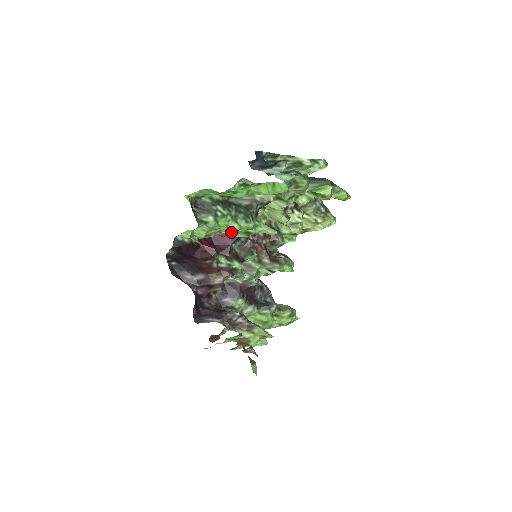
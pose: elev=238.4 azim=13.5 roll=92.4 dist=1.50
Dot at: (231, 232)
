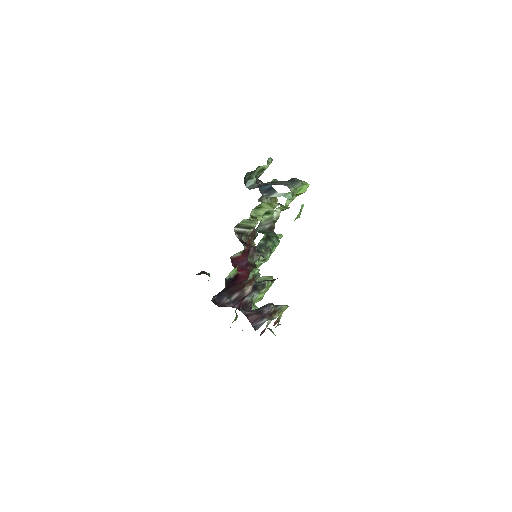
Dot at: occluded
